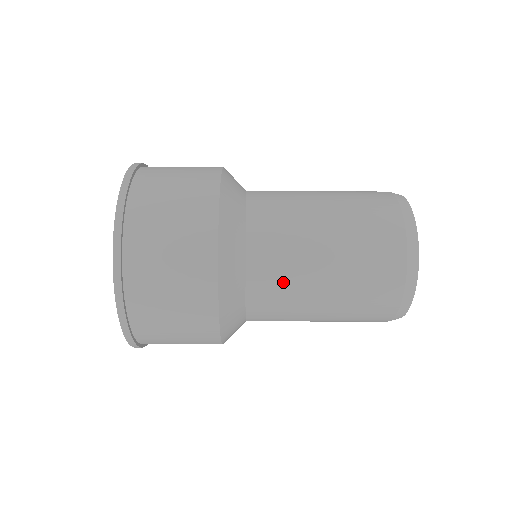
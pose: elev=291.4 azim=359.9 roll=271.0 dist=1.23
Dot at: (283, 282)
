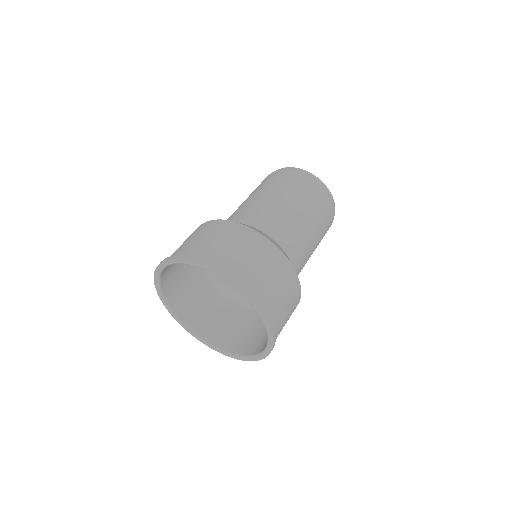
Dot at: (302, 250)
